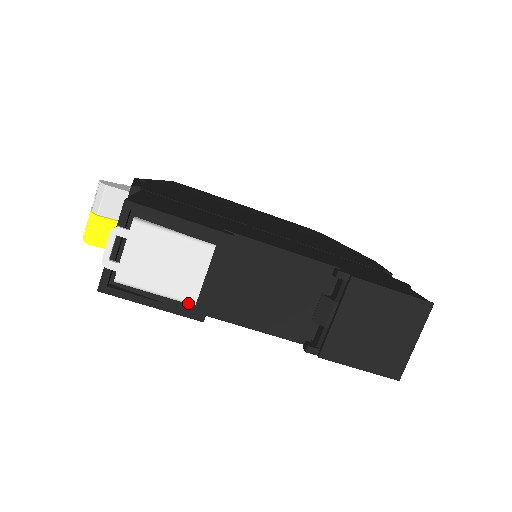
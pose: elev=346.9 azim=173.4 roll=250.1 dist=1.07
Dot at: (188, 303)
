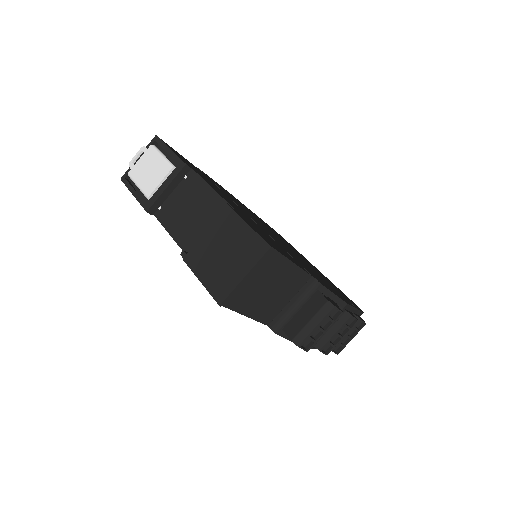
Dot at: (146, 196)
